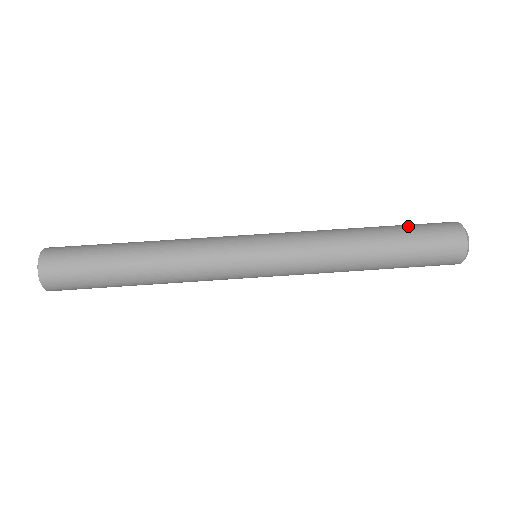
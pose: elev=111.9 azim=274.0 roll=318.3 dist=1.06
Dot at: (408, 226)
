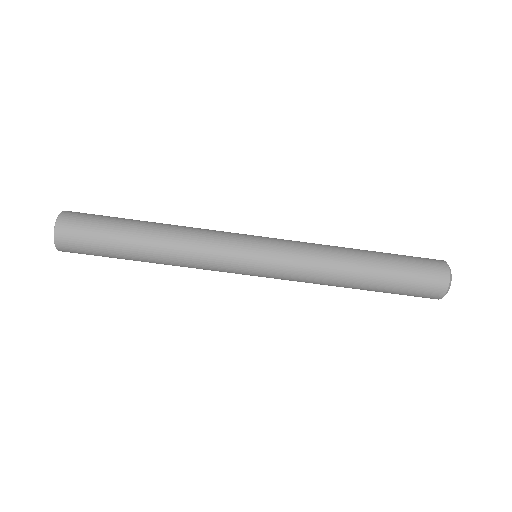
Dot at: (399, 283)
